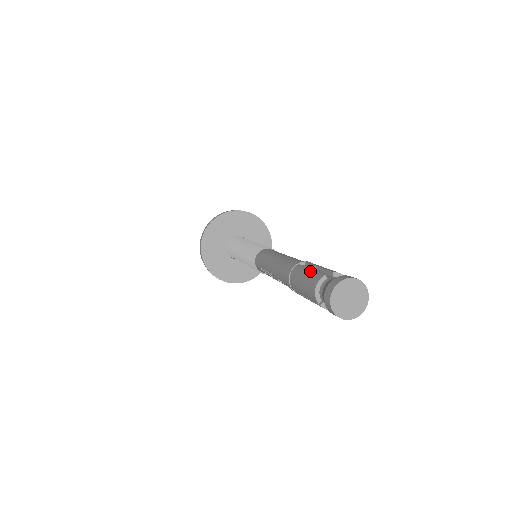
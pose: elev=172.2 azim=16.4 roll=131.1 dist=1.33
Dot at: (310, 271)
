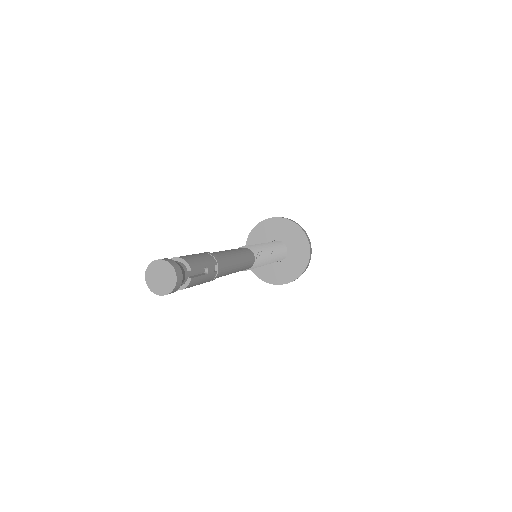
Dot at: occluded
